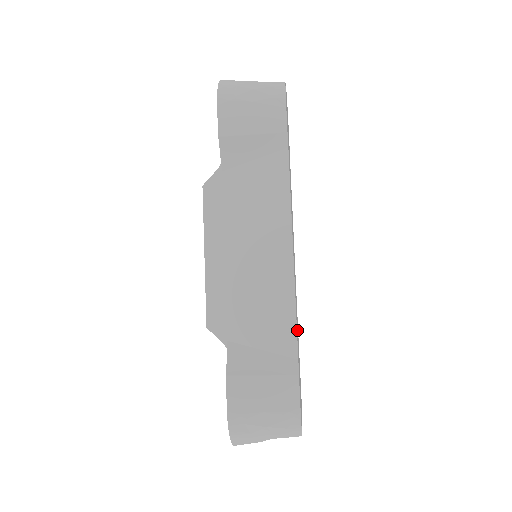
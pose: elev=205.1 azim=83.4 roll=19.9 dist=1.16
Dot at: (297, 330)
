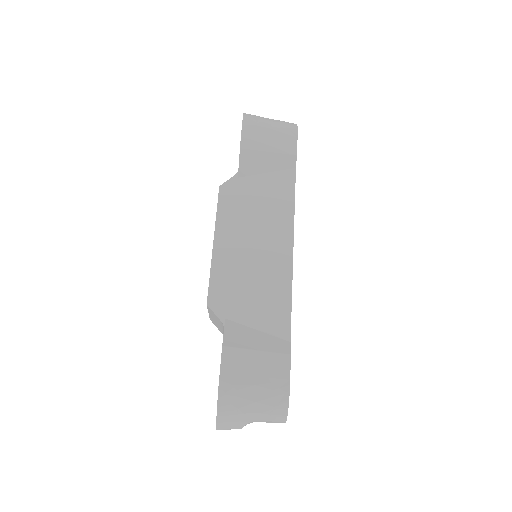
Dot at: occluded
